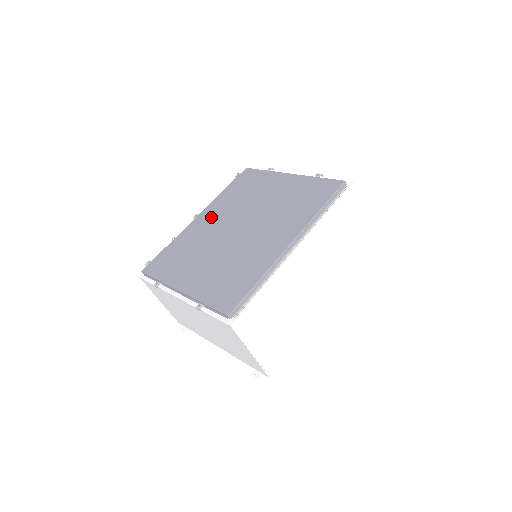
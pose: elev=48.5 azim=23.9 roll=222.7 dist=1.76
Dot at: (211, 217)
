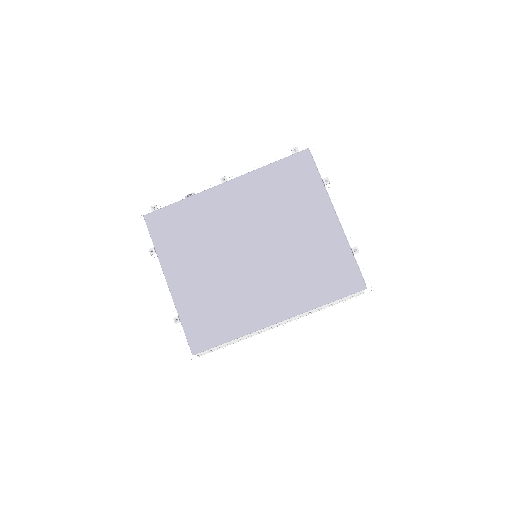
Dot at: (236, 202)
